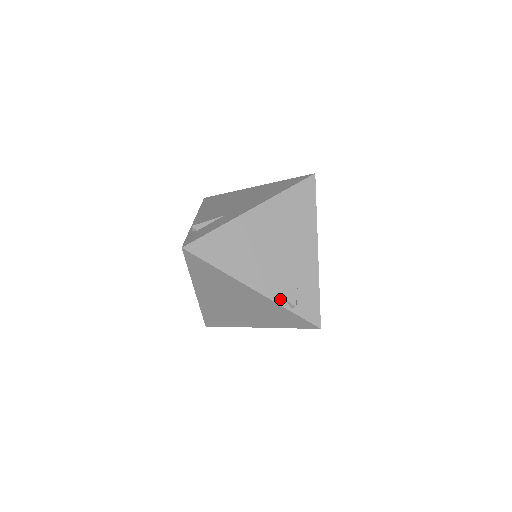
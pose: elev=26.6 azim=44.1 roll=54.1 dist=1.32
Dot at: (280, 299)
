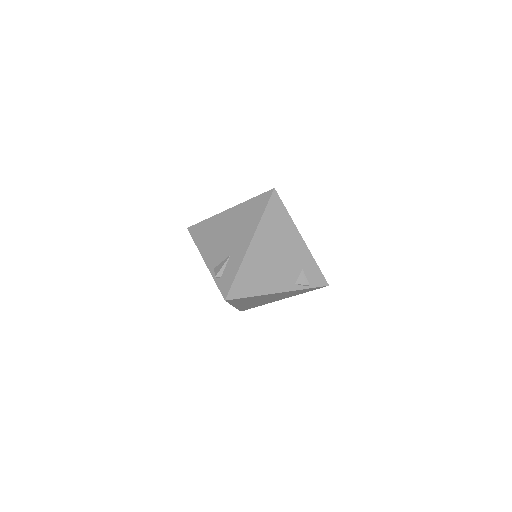
Dot at: (298, 286)
